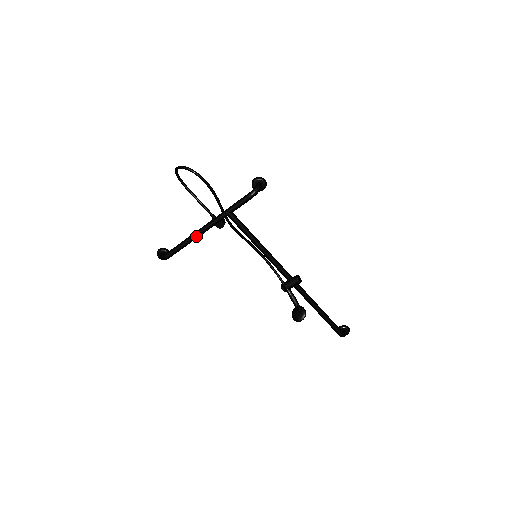
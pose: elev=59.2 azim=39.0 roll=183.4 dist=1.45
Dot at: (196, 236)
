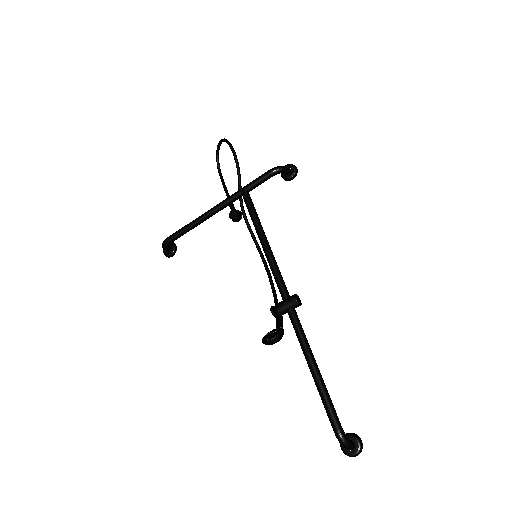
Dot at: (203, 216)
